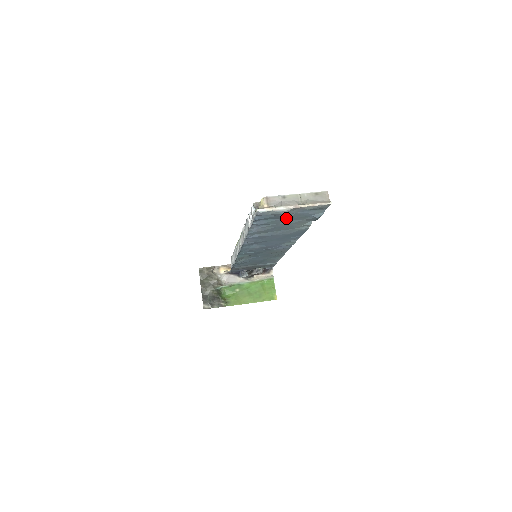
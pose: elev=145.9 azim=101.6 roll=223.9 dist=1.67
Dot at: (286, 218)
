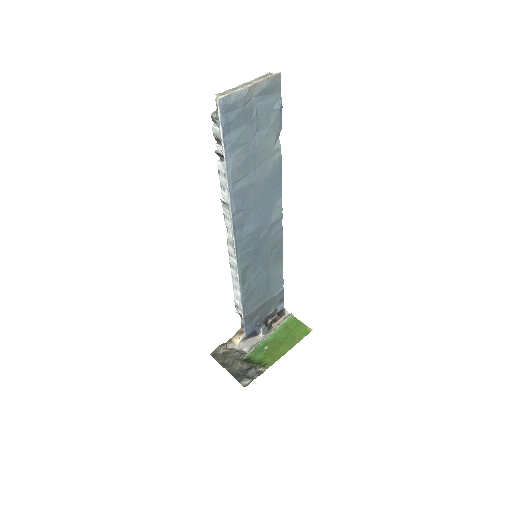
Dot at: (252, 123)
